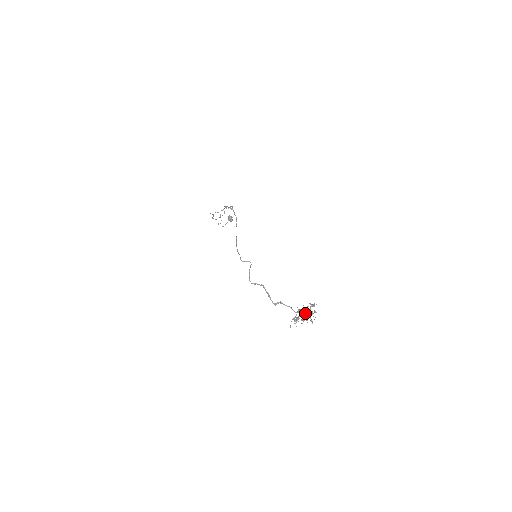
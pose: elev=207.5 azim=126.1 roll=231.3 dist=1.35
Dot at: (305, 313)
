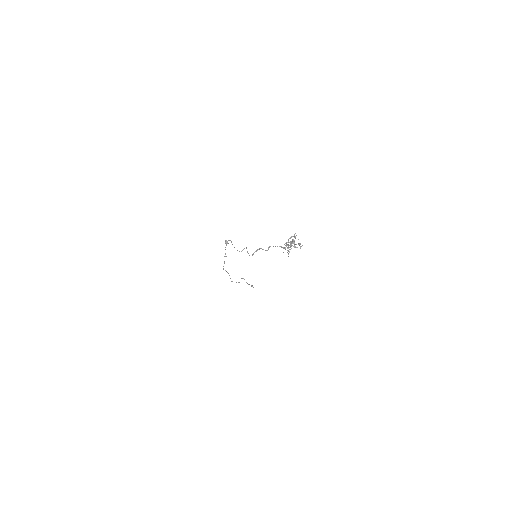
Dot at: (290, 242)
